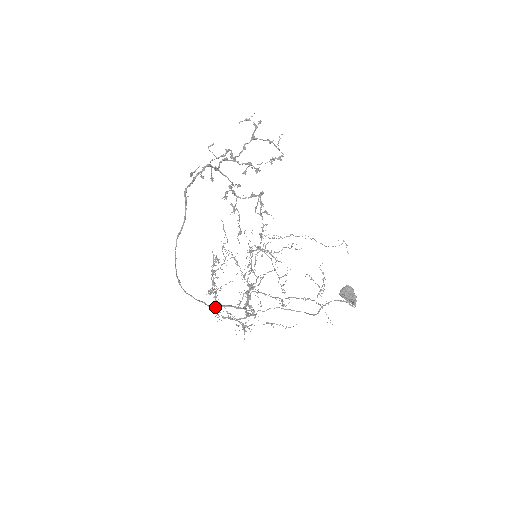
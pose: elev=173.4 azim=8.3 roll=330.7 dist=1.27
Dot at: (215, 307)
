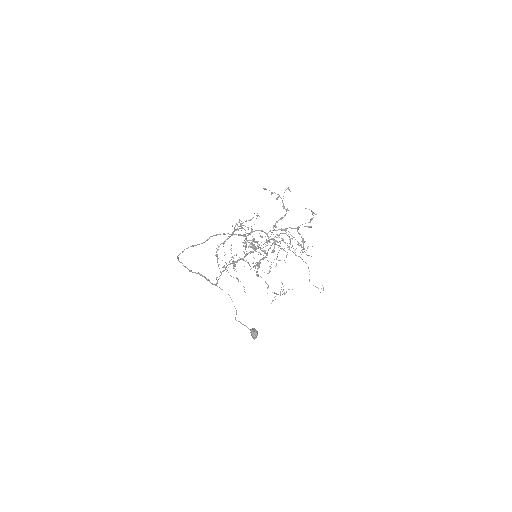
Dot at: (193, 272)
